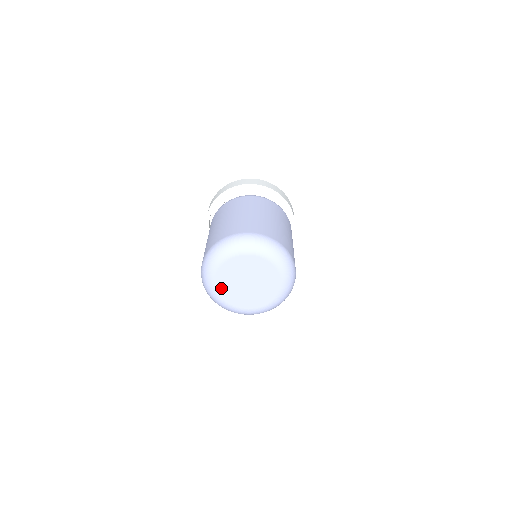
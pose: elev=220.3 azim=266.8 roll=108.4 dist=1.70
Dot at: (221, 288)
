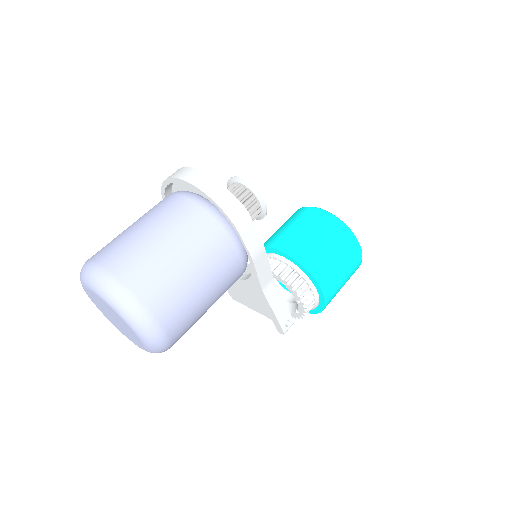
Dot at: (103, 313)
